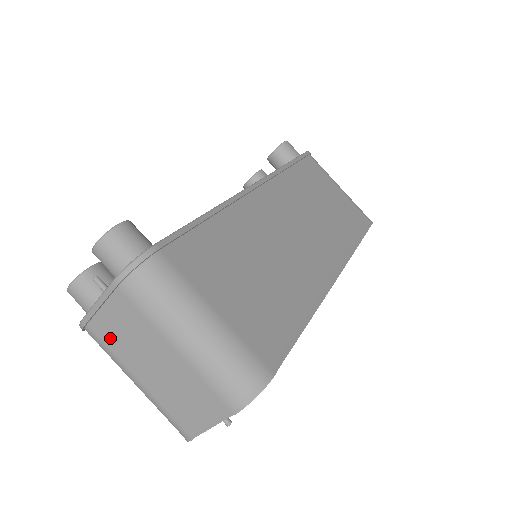
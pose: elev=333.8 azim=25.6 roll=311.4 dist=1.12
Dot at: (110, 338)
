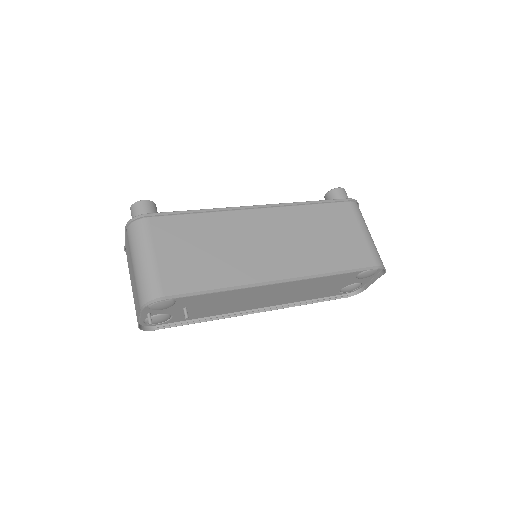
Dot at: occluded
